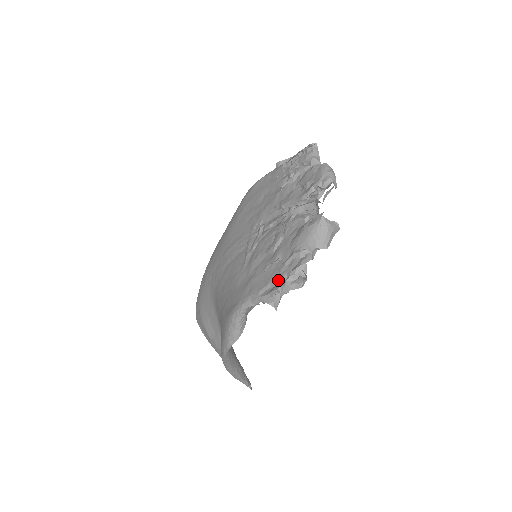
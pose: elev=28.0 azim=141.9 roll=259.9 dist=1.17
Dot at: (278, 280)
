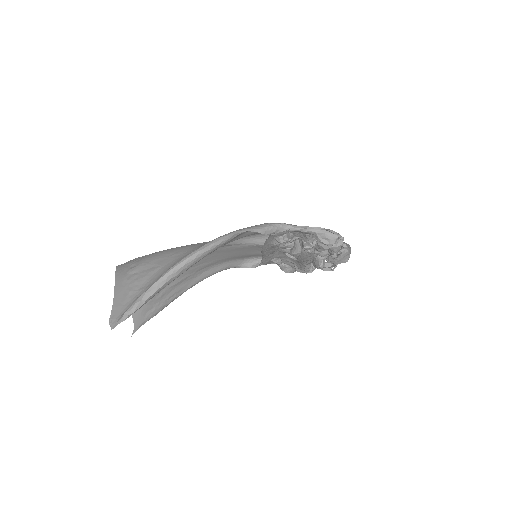
Dot at: occluded
